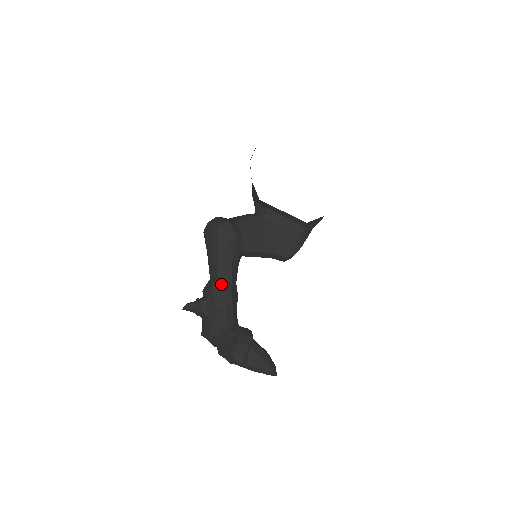
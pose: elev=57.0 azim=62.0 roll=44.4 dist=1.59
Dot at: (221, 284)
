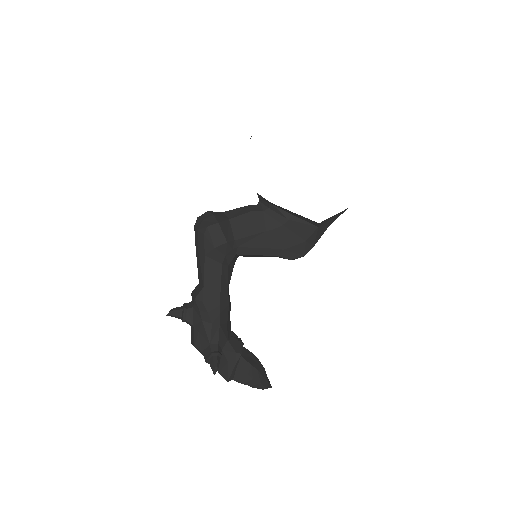
Dot at: (207, 295)
